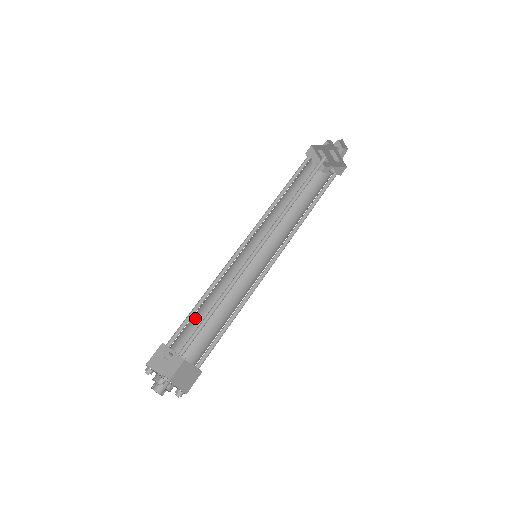
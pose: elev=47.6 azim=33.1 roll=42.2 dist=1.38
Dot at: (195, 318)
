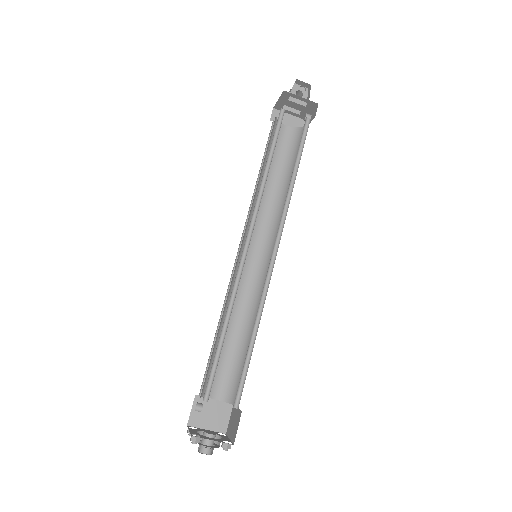
Dot at: (221, 354)
